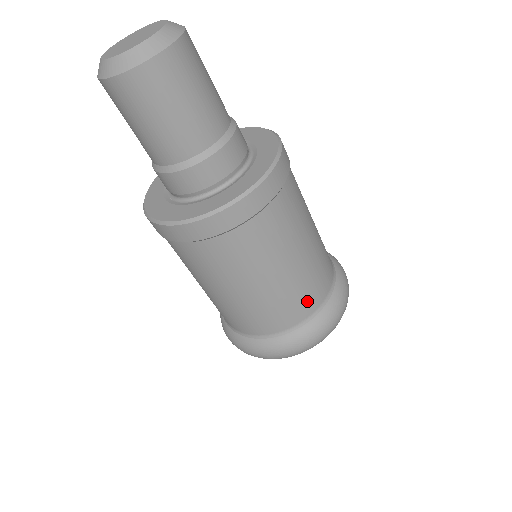
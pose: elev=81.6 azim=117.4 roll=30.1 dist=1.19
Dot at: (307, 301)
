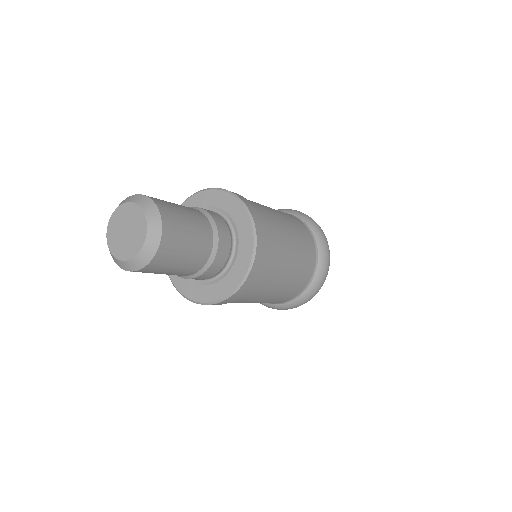
Dot at: (310, 257)
